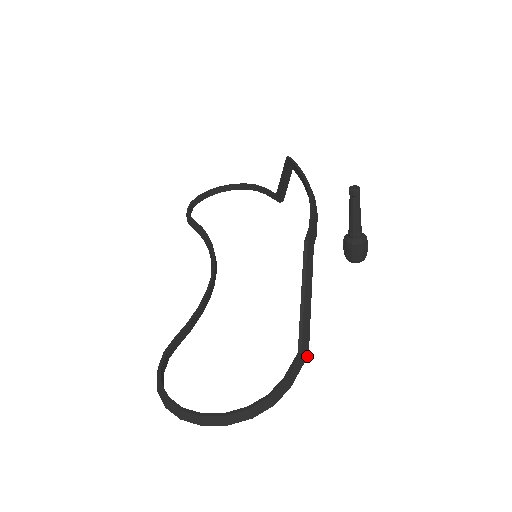
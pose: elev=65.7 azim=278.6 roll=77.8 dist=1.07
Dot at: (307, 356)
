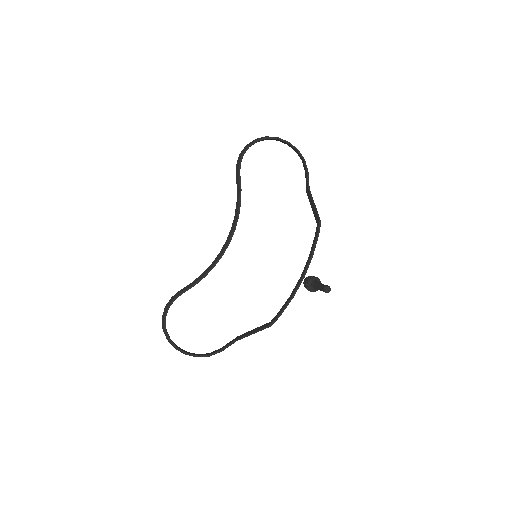
Dot at: occluded
